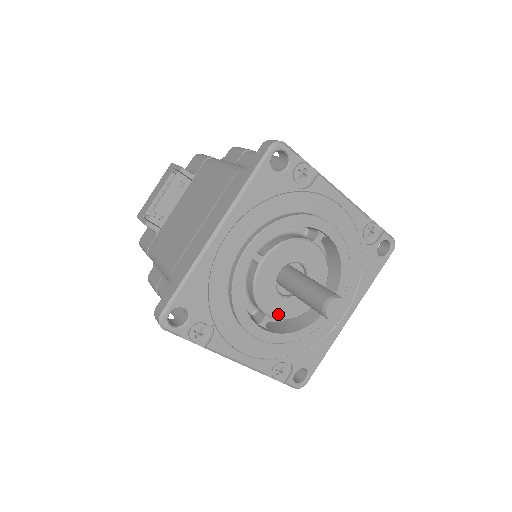
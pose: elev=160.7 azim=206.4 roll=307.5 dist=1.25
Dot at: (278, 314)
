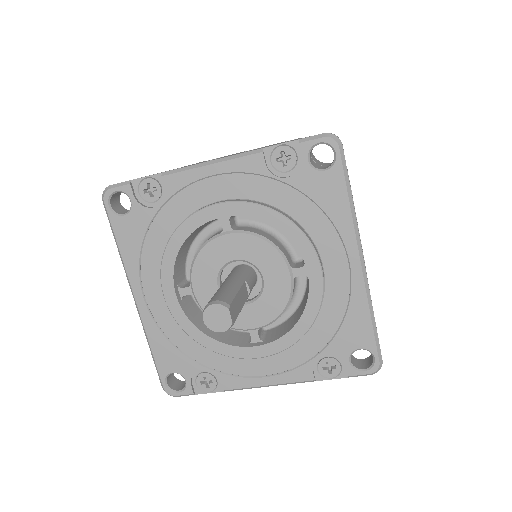
Dot at: (259, 322)
